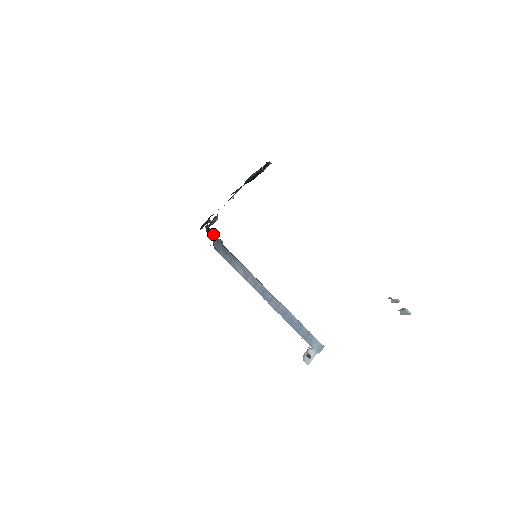
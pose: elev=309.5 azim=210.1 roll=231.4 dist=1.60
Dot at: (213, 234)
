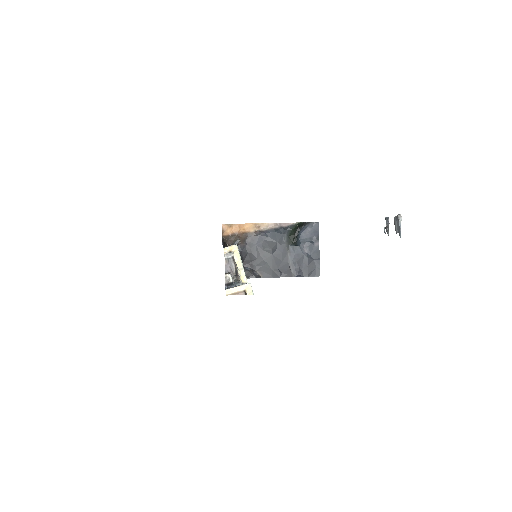
Dot at: occluded
